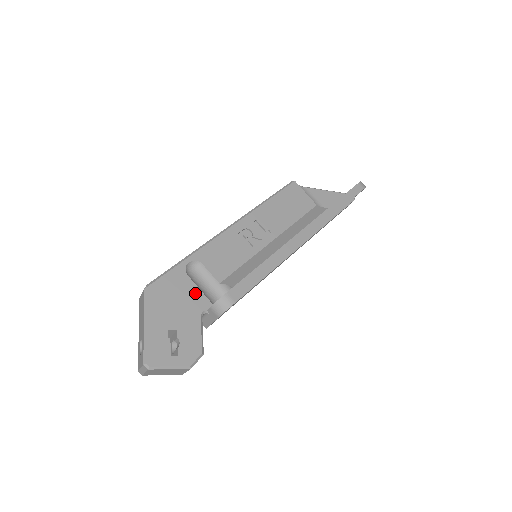
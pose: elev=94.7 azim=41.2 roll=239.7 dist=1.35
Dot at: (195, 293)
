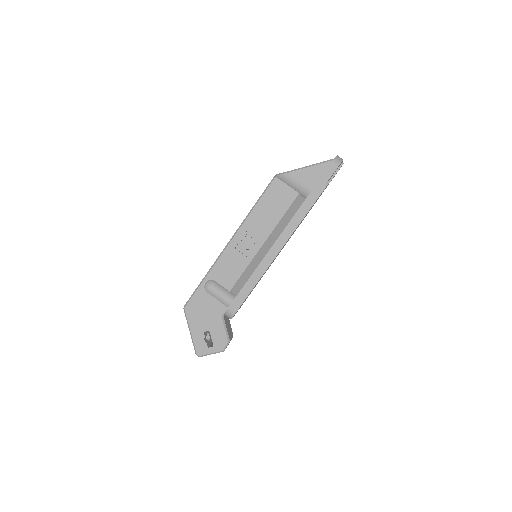
Dot at: (215, 303)
